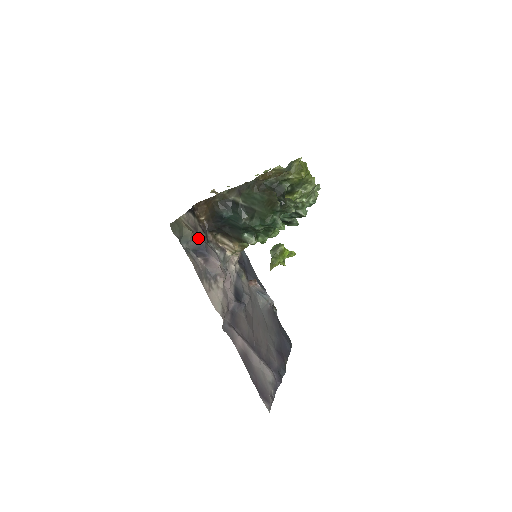
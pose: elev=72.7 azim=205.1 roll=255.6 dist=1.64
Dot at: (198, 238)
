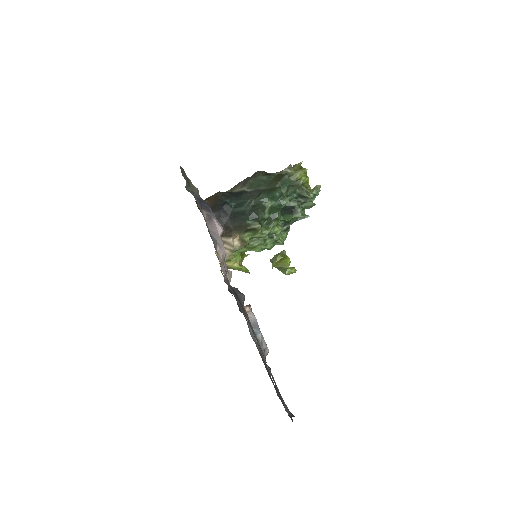
Dot at: occluded
